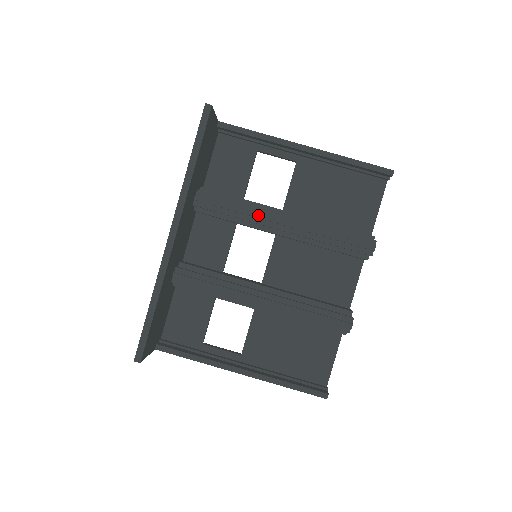
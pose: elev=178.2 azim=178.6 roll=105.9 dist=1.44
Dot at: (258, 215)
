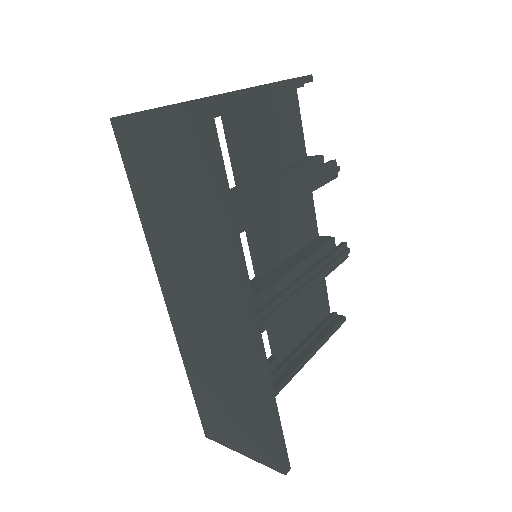
Dot at: (260, 211)
